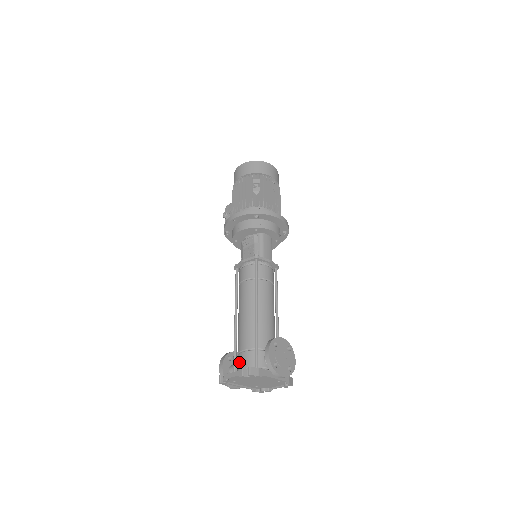
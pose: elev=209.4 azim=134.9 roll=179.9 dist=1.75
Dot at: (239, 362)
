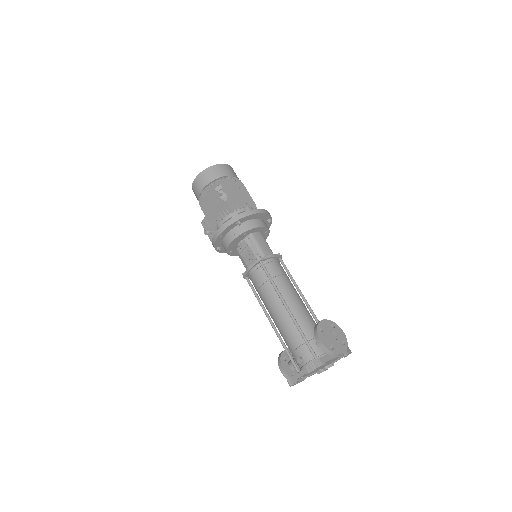
Dot at: (297, 360)
